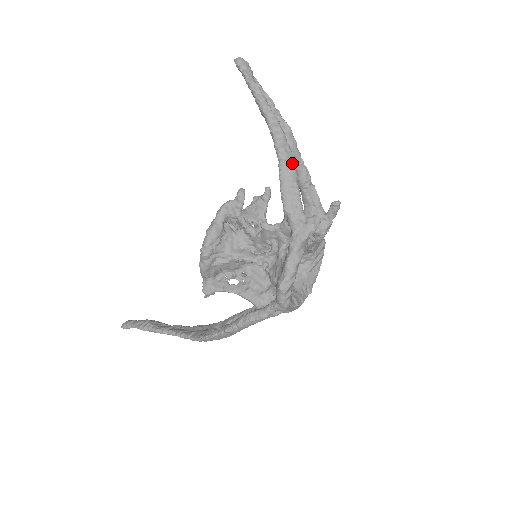
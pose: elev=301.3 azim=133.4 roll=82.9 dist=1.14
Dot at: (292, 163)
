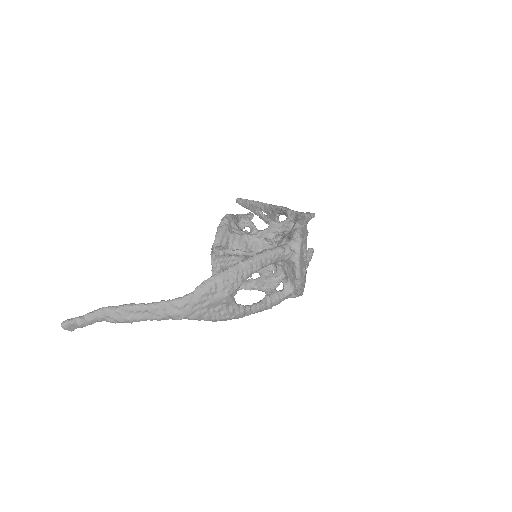
Dot at: occluded
